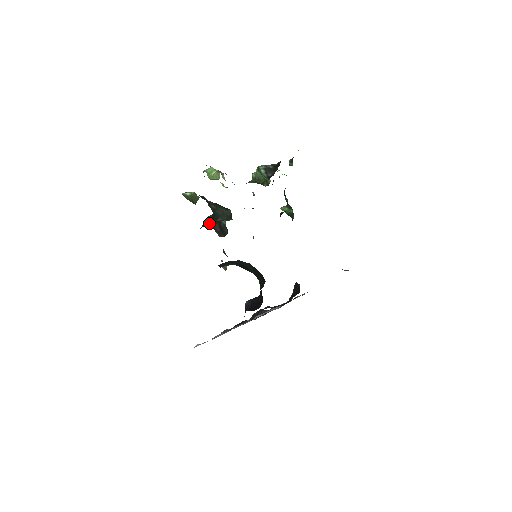
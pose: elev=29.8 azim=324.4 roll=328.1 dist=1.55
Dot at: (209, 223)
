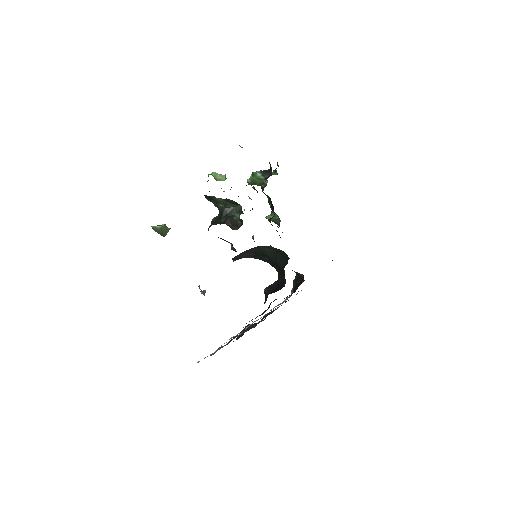
Dot at: (218, 221)
